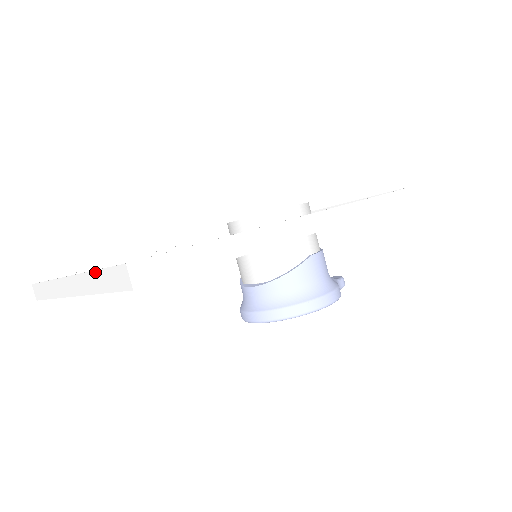
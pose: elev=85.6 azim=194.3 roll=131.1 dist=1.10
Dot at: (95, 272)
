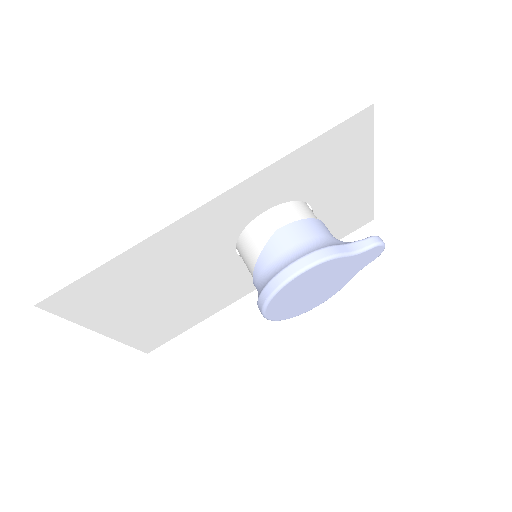
Dot at: occluded
